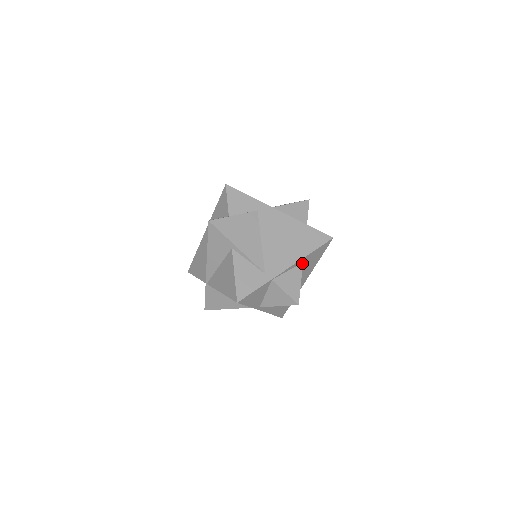
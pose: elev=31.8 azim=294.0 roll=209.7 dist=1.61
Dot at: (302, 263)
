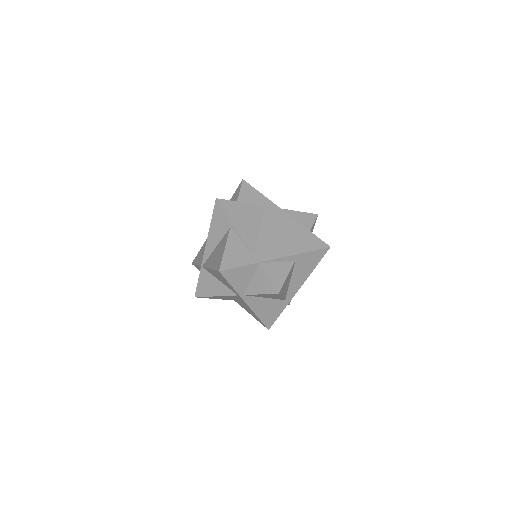
Dot at: (294, 261)
